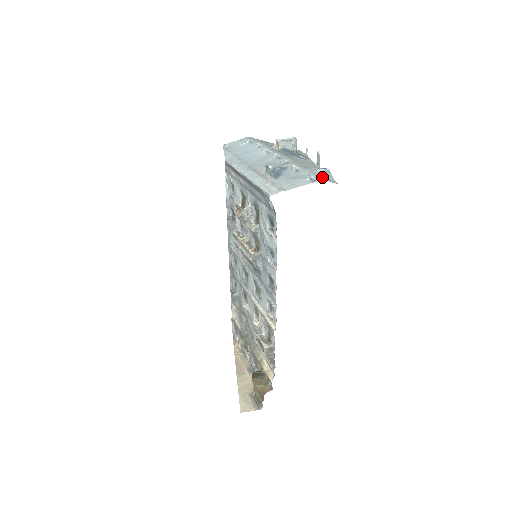
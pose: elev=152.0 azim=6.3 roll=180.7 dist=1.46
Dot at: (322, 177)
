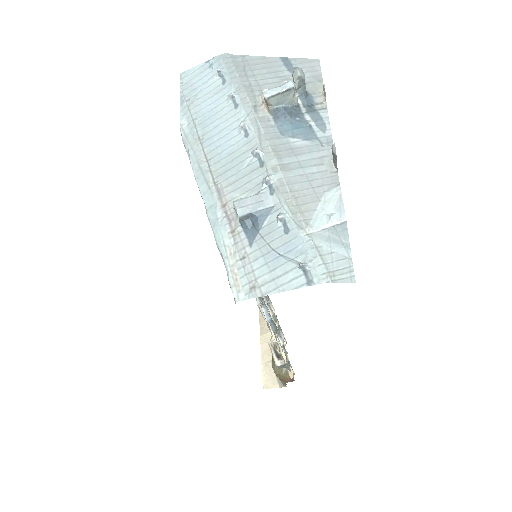
Dot at: (327, 258)
